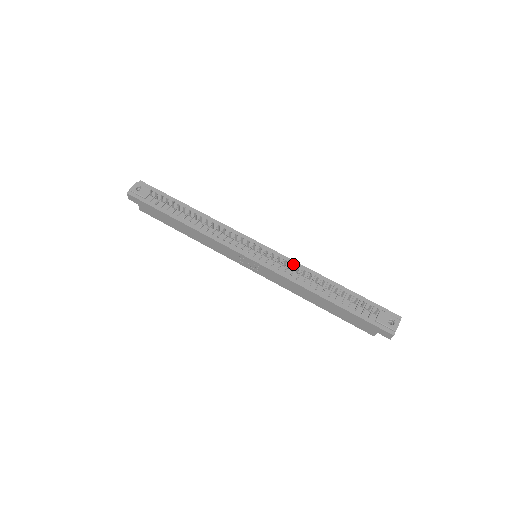
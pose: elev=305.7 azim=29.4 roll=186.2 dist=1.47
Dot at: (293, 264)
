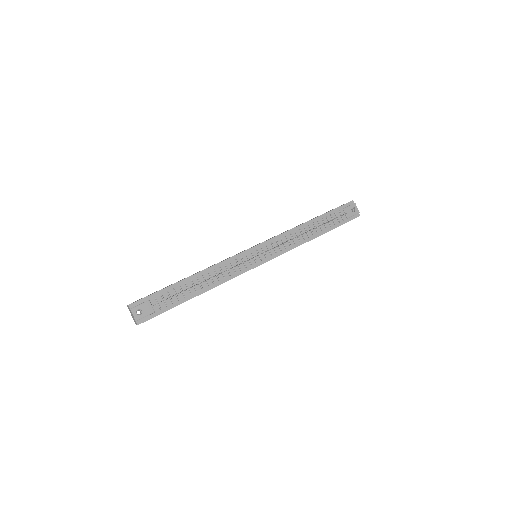
Dot at: (283, 237)
